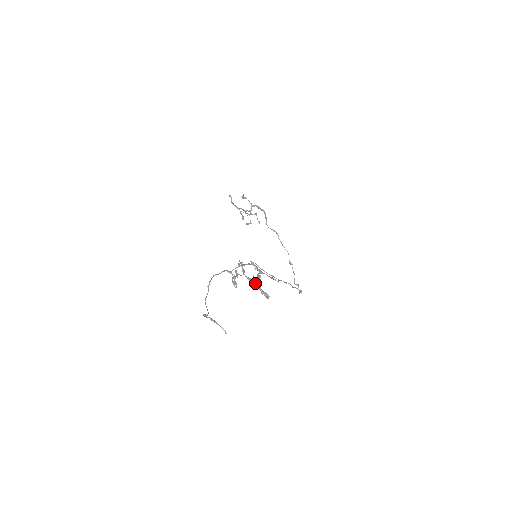
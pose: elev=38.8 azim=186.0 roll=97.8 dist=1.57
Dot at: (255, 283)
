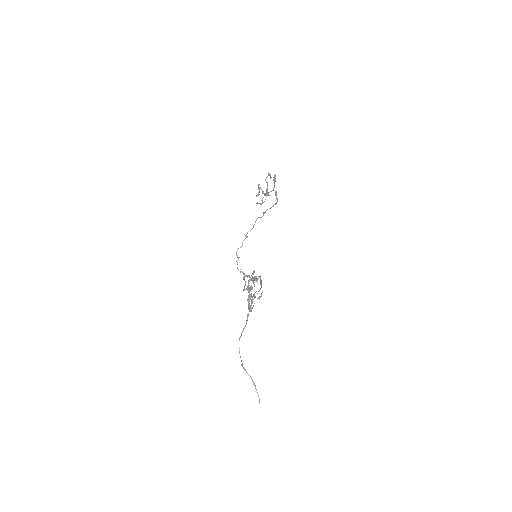
Dot at: occluded
